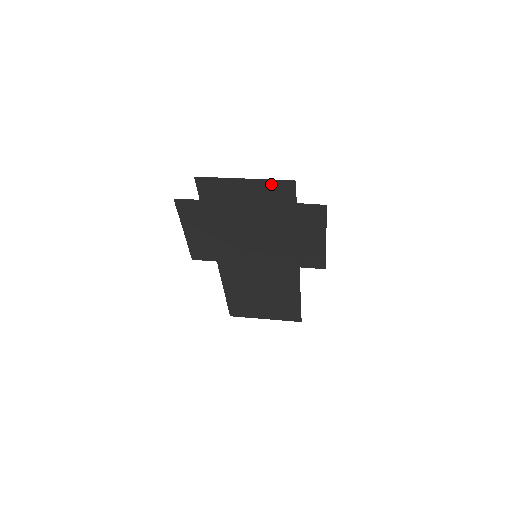
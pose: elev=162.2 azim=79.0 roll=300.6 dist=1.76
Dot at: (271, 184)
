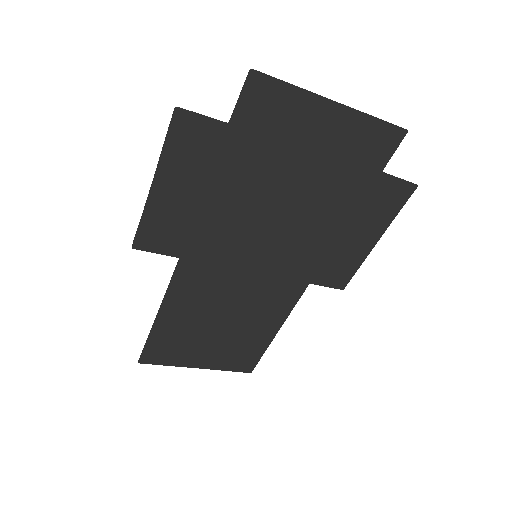
Dot at: (370, 126)
